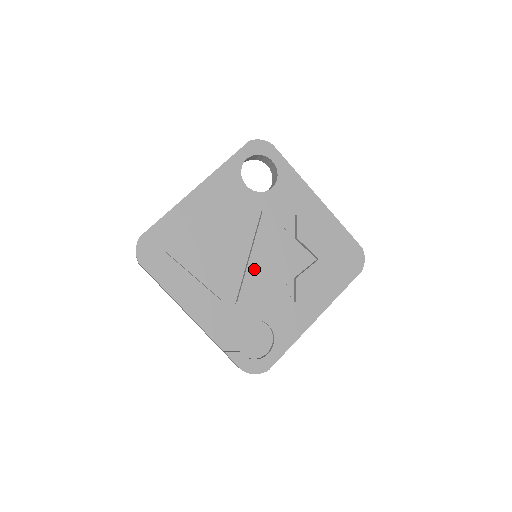
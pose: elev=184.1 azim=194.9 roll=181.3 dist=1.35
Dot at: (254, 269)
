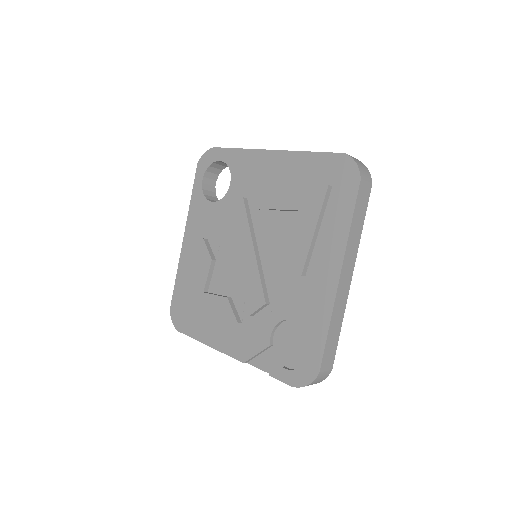
Dot at: (248, 272)
